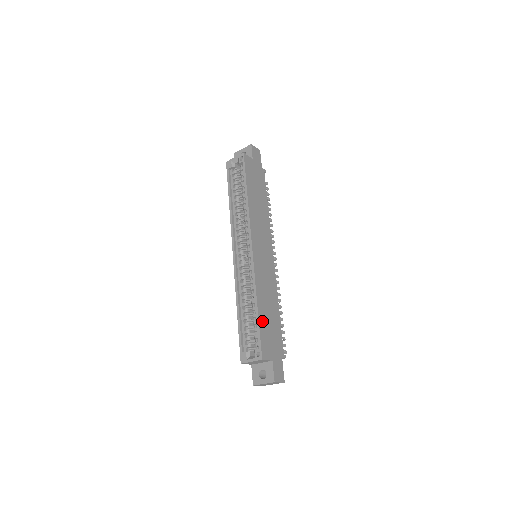
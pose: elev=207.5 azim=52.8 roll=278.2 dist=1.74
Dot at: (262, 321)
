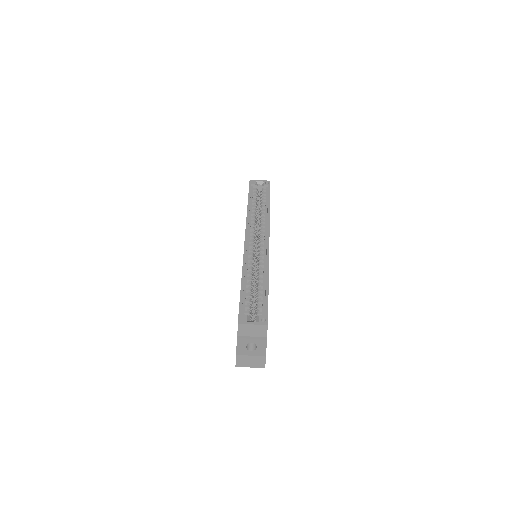
Dot at: occluded
